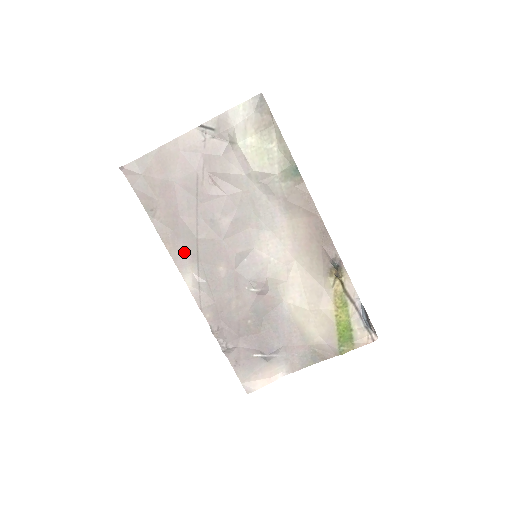
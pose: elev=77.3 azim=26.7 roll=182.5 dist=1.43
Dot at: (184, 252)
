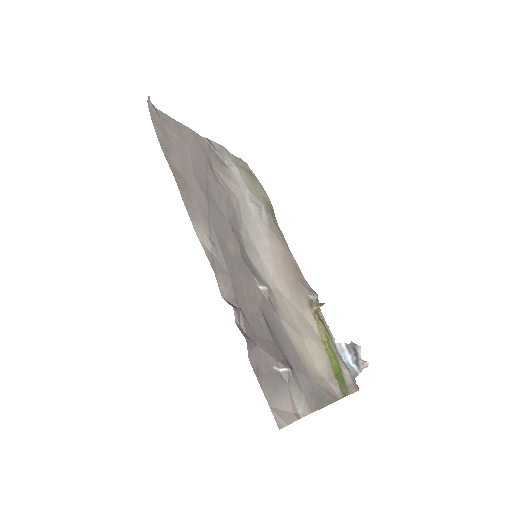
Dot at: (196, 207)
